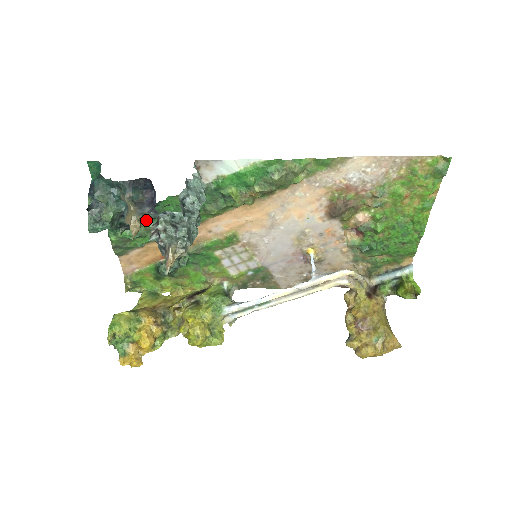
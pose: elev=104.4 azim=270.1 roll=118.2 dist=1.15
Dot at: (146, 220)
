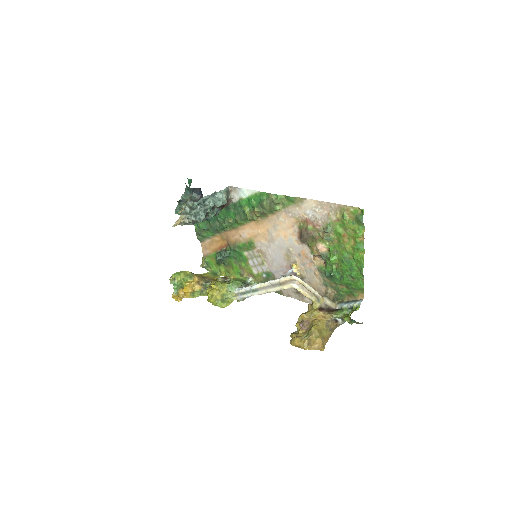
Dot at: occluded
